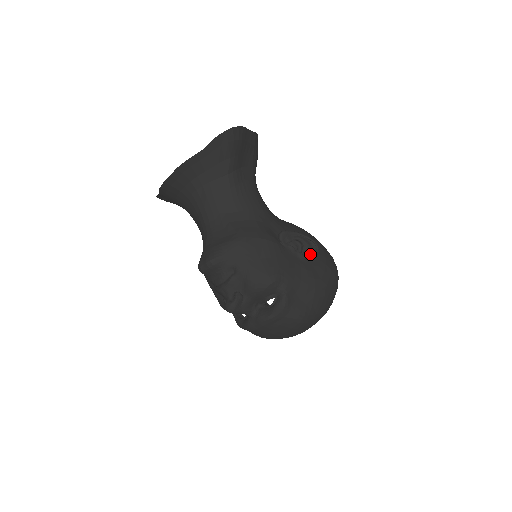
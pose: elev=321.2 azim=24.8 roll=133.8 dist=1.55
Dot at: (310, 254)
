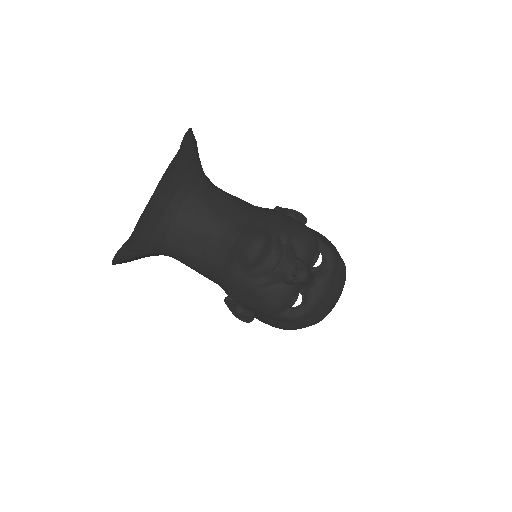
Dot at: (302, 220)
